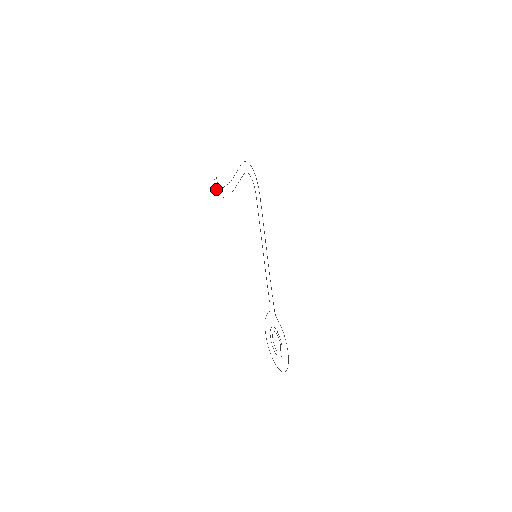
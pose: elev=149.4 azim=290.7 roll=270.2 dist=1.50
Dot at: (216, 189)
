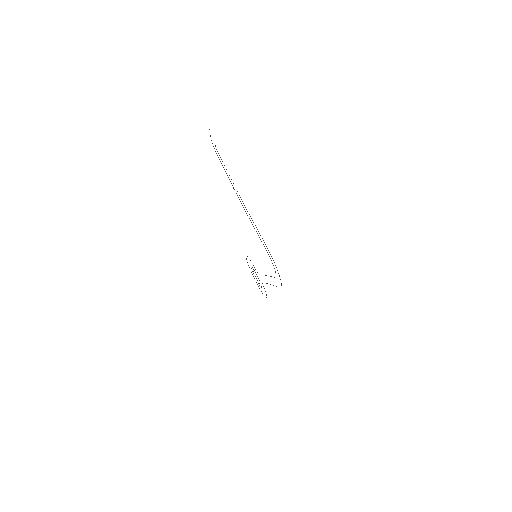
Dot at: occluded
